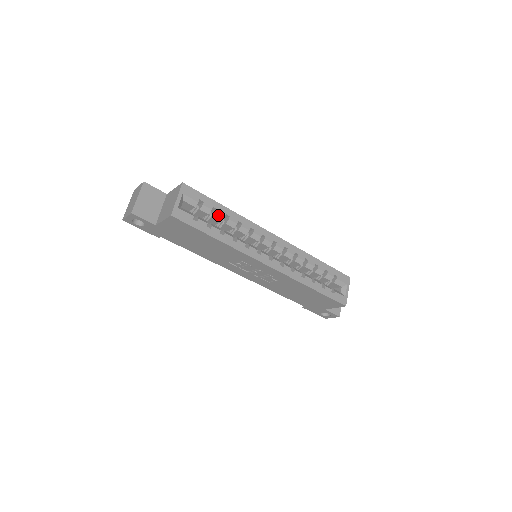
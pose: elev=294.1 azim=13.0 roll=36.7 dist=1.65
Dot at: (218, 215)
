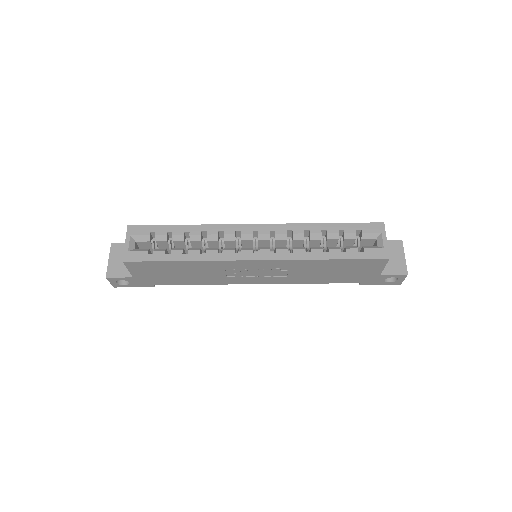
Dot at: (176, 237)
